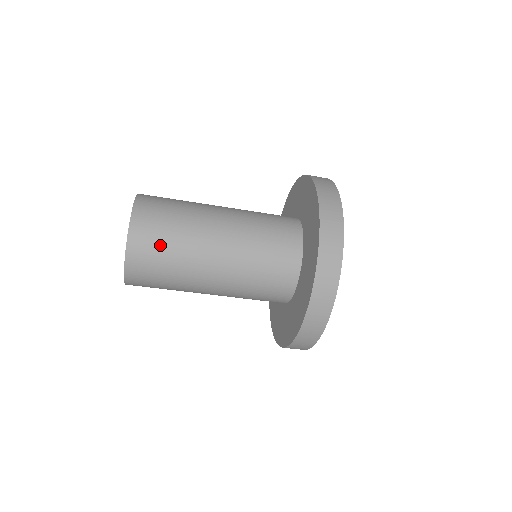
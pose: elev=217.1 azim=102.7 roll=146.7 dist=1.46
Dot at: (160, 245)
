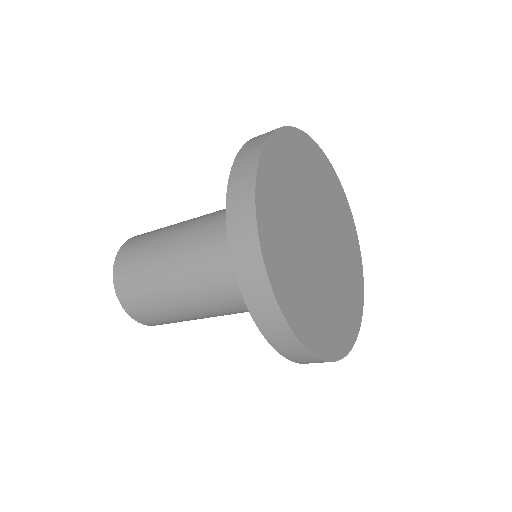
Dot at: (165, 321)
